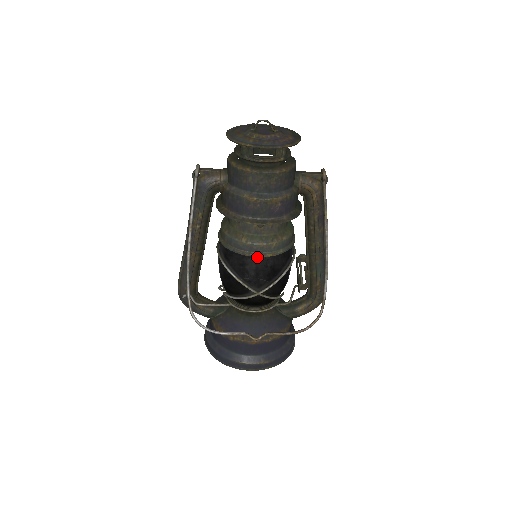
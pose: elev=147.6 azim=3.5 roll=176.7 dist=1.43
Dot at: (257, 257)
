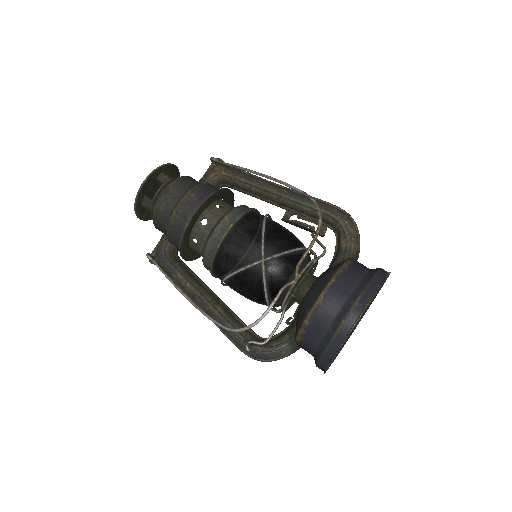
Dot at: (226, 239)
